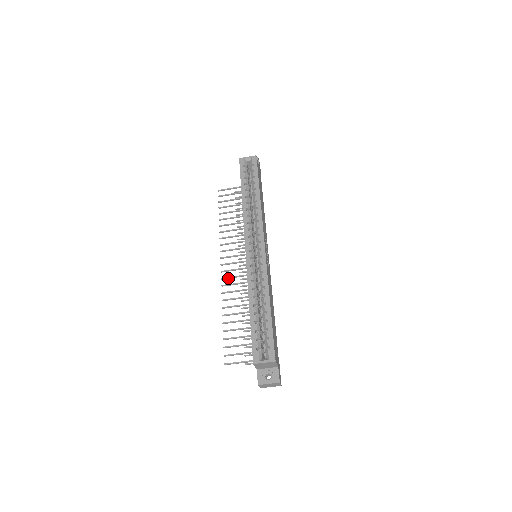
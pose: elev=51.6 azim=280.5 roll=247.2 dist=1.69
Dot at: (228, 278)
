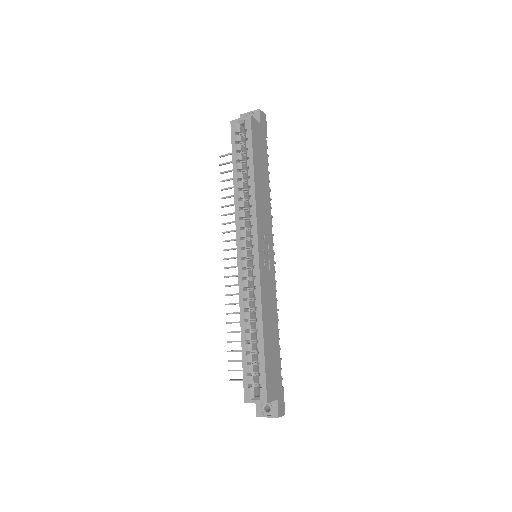
Dot at: occluded
